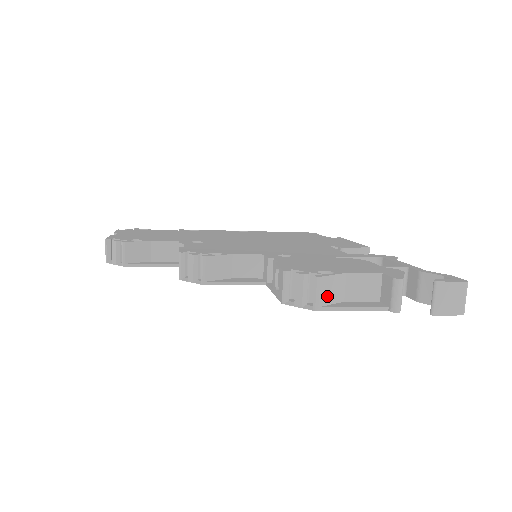
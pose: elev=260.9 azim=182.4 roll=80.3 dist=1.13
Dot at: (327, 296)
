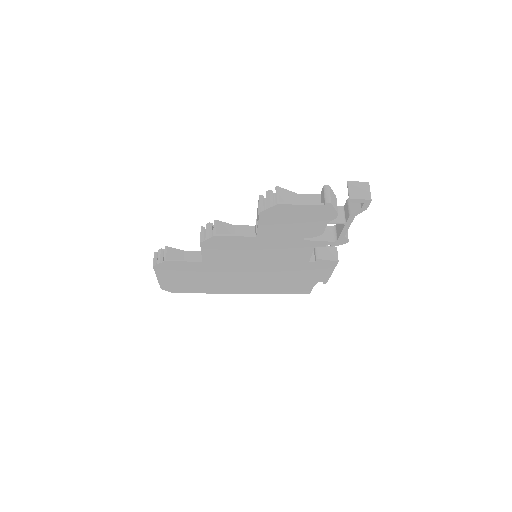
Dot at: (285, 199)
